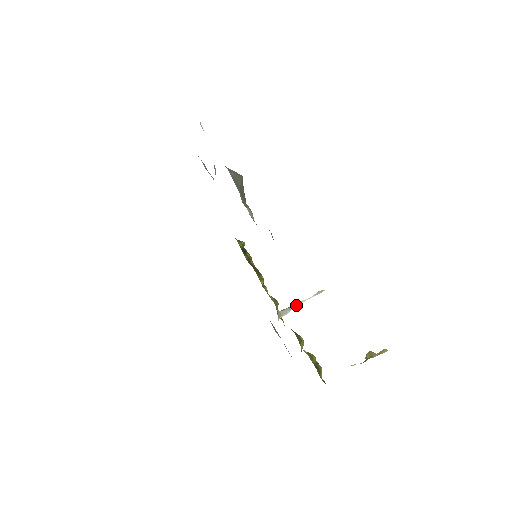
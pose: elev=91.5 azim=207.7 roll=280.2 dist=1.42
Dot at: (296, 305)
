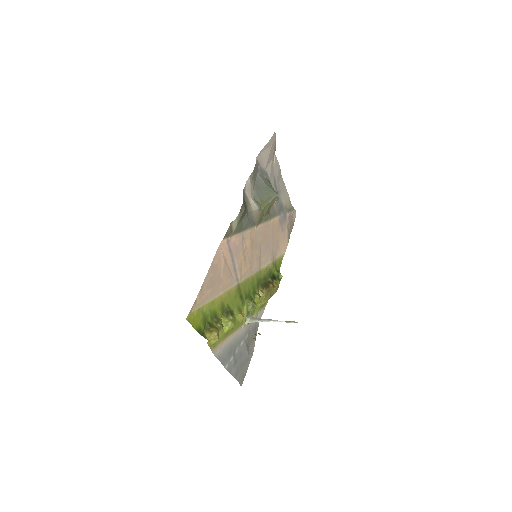
Dot at: (267, 320)
